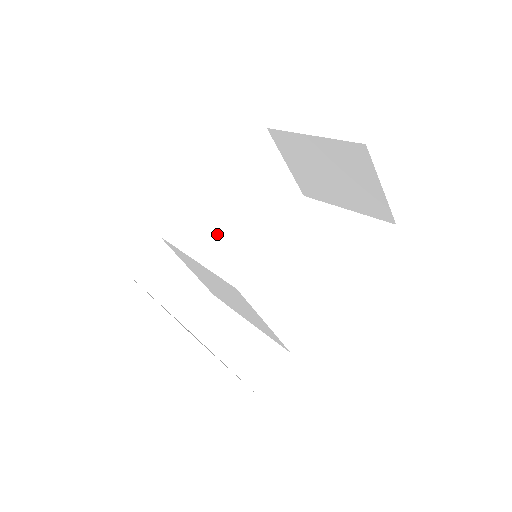
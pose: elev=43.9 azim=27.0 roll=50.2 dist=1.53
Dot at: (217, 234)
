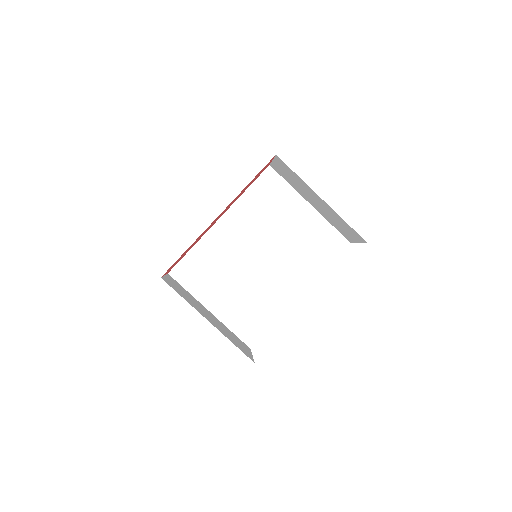
Dot at: occluded
